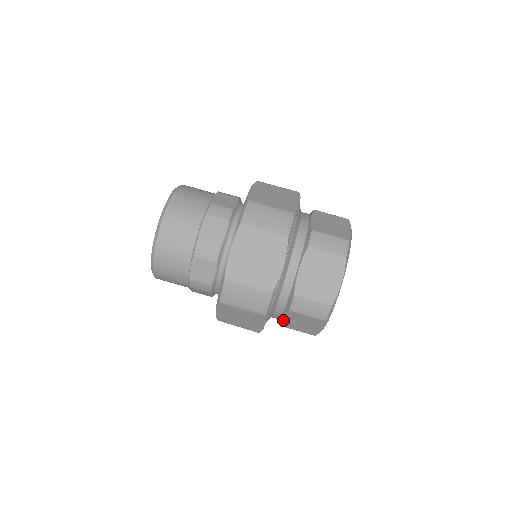
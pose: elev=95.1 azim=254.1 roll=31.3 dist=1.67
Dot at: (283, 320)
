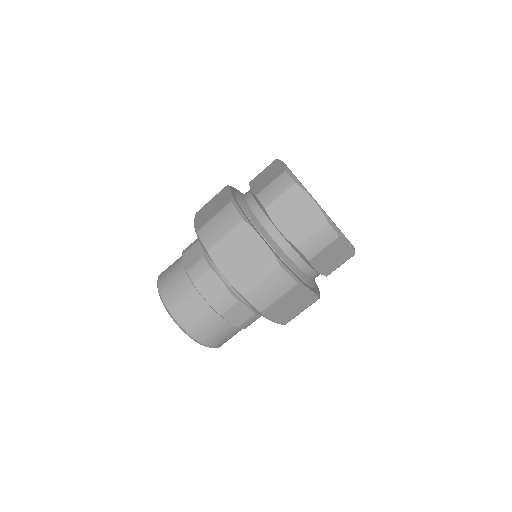
Dot at: occluded
